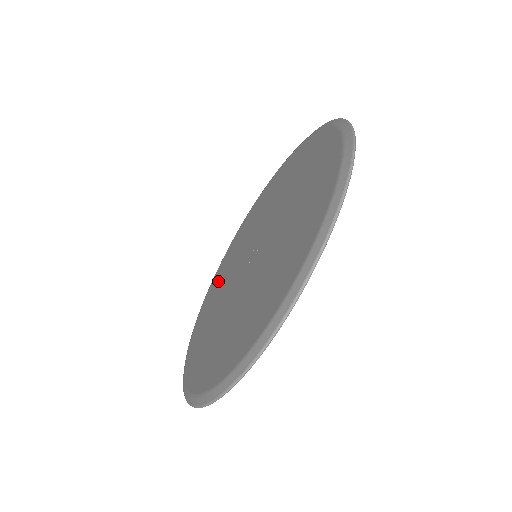
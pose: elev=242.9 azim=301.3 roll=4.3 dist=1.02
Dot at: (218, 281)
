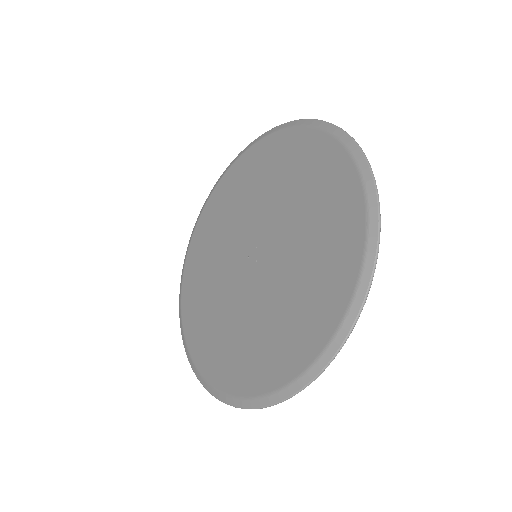
Dot at: (241, 182)
